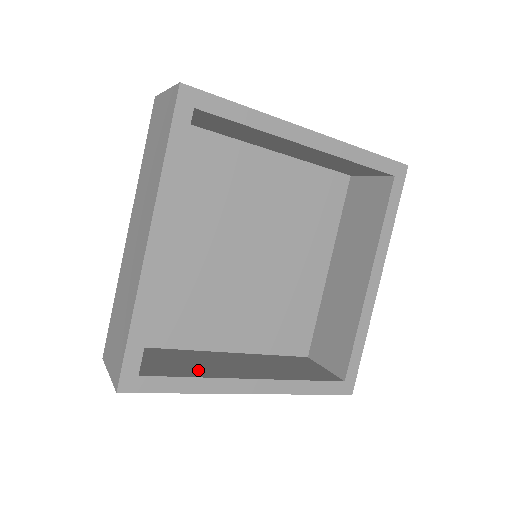
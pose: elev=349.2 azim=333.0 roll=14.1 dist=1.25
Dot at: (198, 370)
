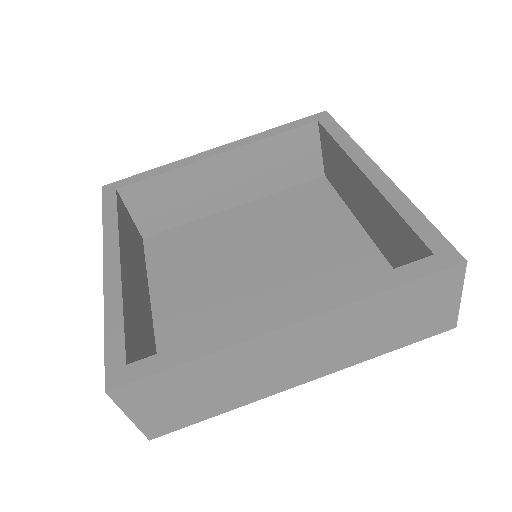
Dot at: occluded
